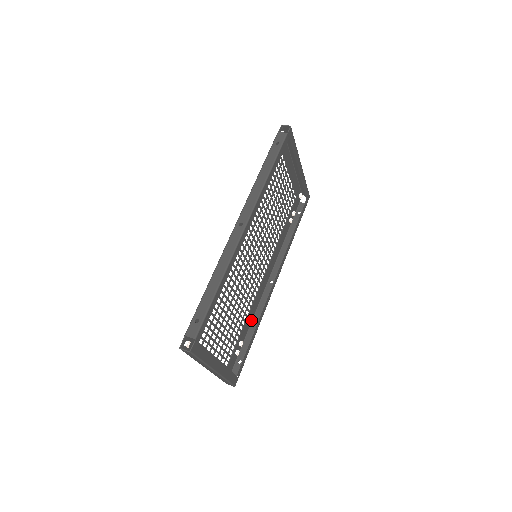
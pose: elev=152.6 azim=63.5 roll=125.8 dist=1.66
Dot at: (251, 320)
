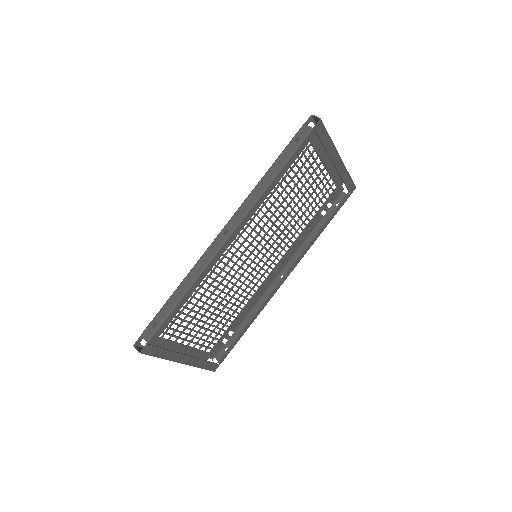
Dot at: (249, 311)
